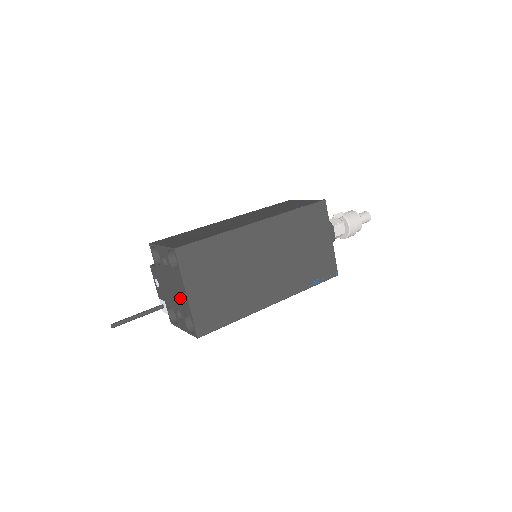
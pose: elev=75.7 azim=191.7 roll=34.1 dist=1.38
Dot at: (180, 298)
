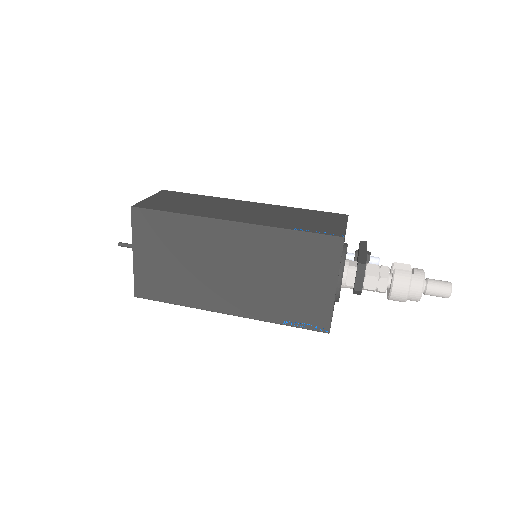
Dot at: occluded
